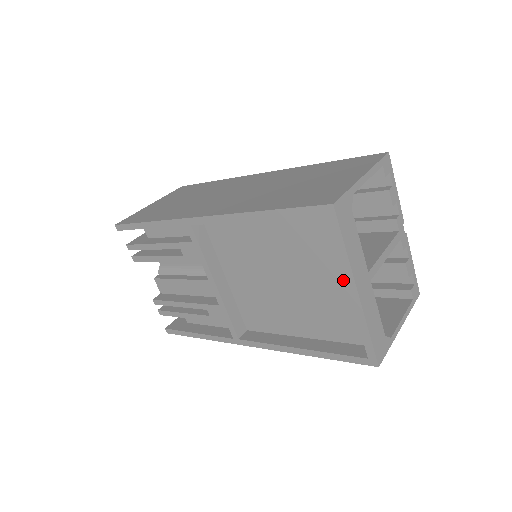
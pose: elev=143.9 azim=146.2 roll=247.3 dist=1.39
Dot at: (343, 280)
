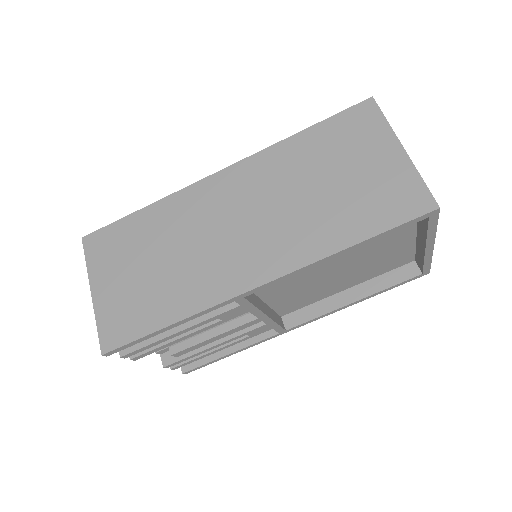
Dot at: (403, 240)
